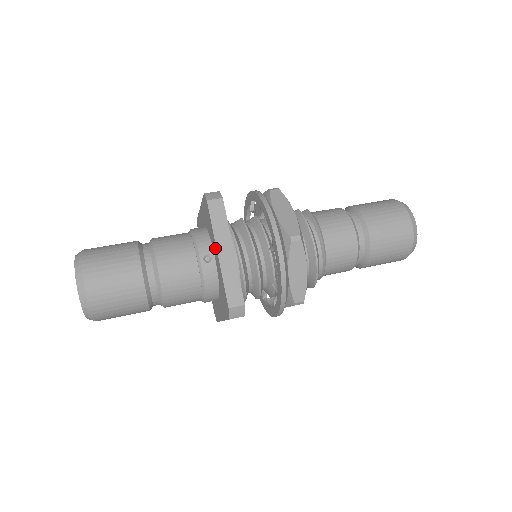
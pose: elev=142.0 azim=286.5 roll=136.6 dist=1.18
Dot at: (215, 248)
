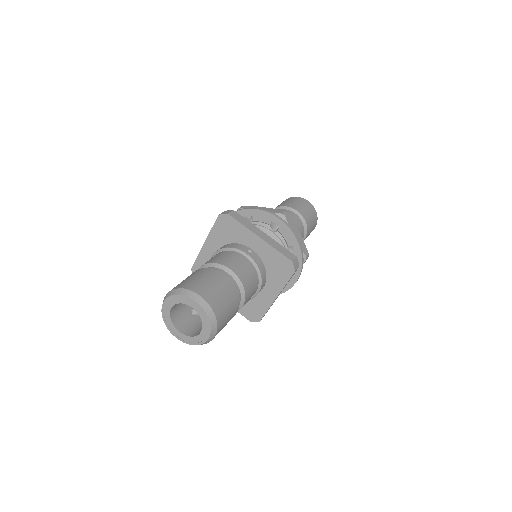
Dot at: (253, 238)
